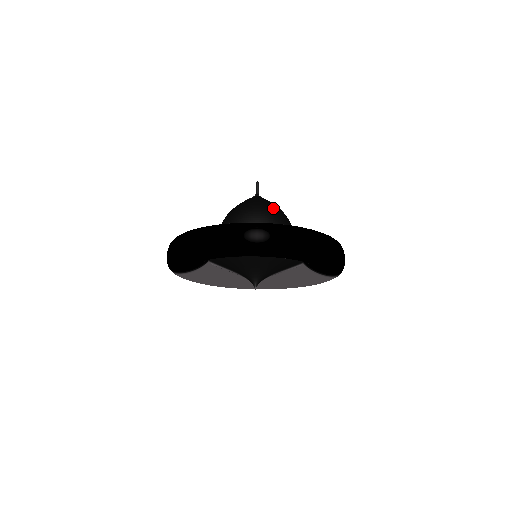
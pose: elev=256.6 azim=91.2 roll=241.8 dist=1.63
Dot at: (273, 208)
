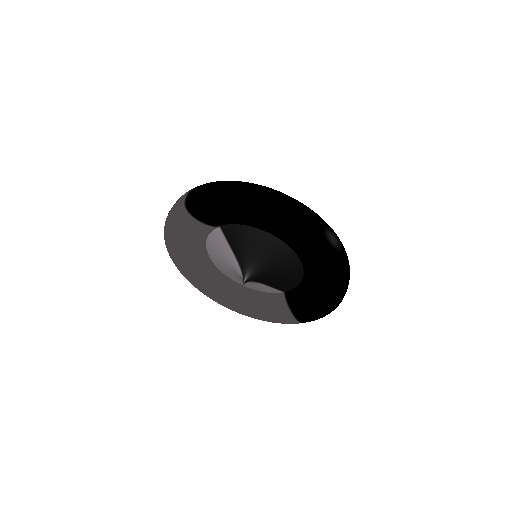
Dot at: occluded
